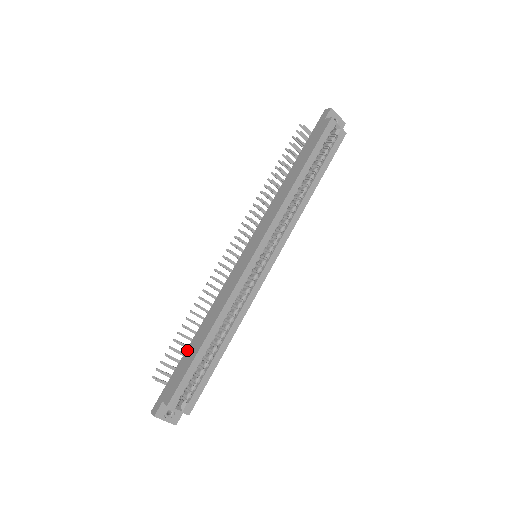
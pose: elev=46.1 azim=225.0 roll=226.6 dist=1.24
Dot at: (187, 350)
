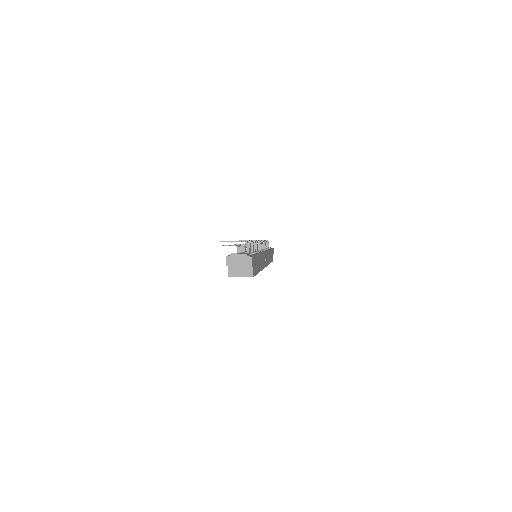
Dot at: occluded
